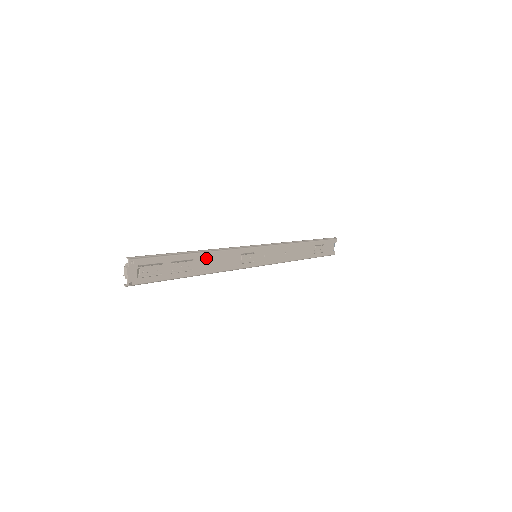
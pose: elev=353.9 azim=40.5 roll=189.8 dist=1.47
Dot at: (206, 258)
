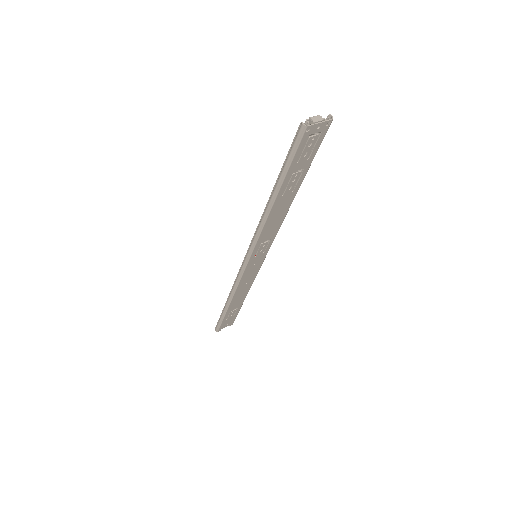
Dot at: (286, 205)
